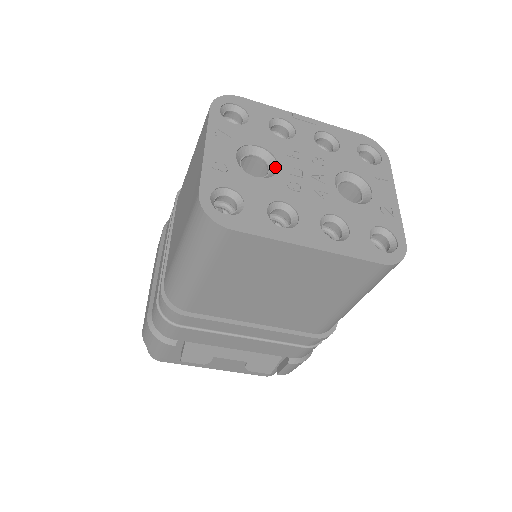
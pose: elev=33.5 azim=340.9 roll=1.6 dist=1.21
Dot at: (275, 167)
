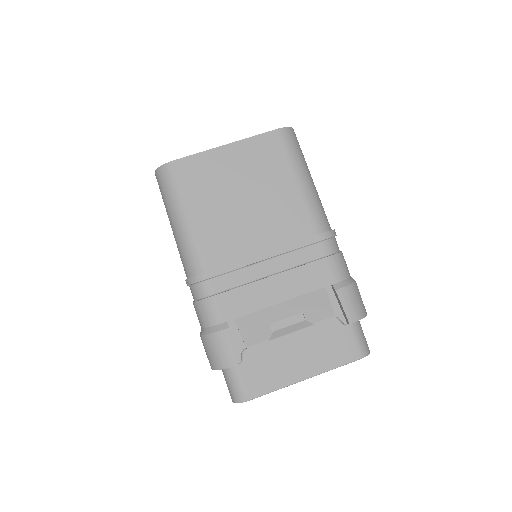
Dot at: occluded
